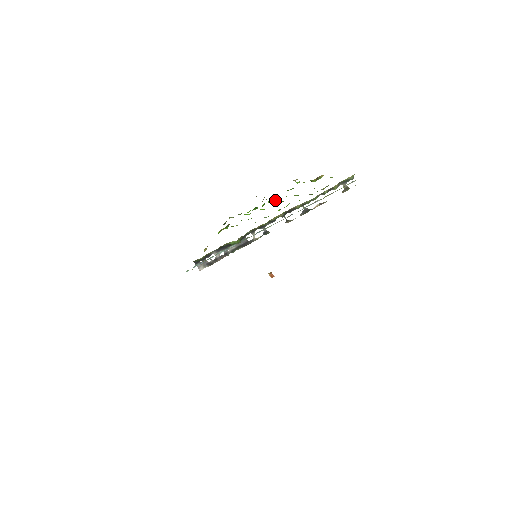
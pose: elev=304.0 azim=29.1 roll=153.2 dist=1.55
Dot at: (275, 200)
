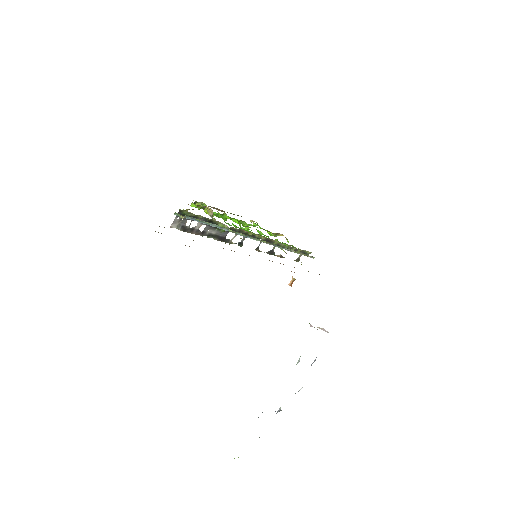
Dot at: occluded
